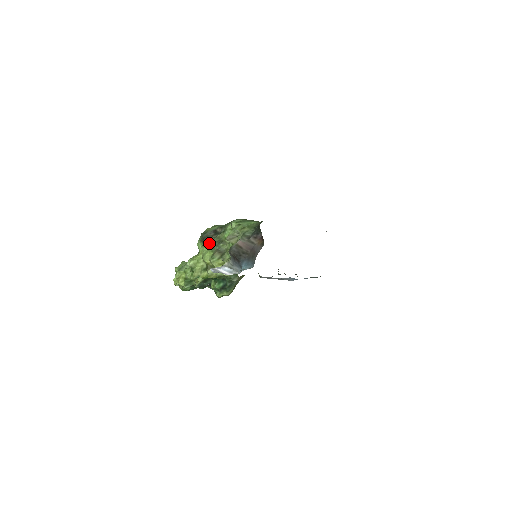
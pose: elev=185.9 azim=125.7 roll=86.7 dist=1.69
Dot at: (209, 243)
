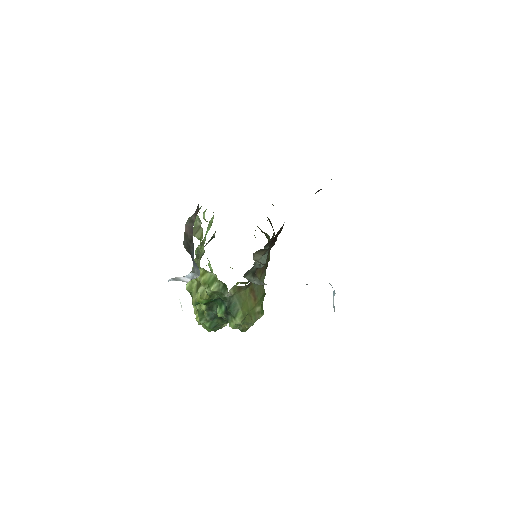
Dot at: occluded
